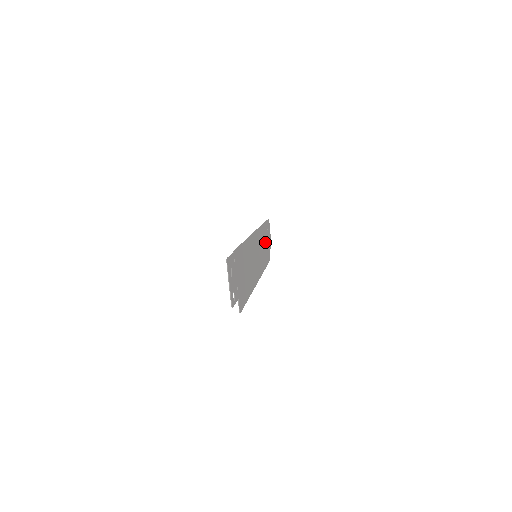
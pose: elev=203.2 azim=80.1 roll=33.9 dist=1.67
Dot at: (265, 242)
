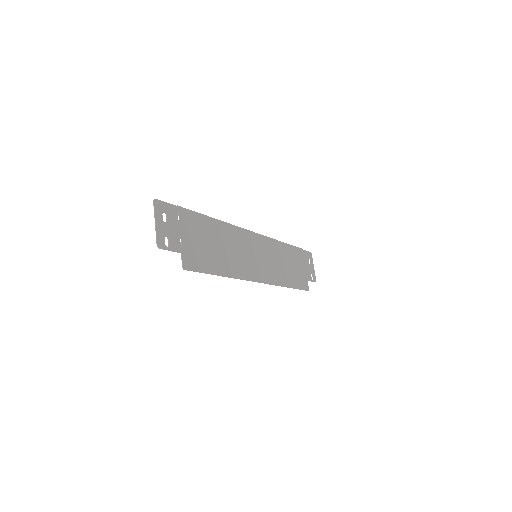
Dot at: (293, 264)
